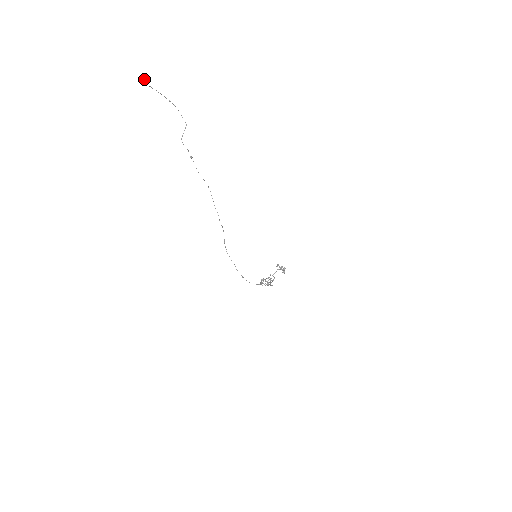
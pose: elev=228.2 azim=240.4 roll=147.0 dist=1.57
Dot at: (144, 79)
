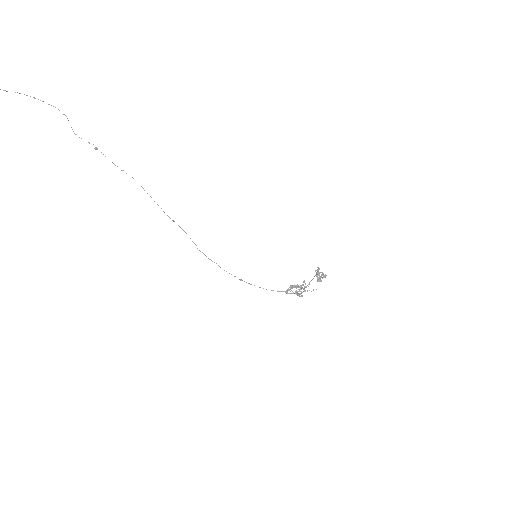
Dot at: out of frame
